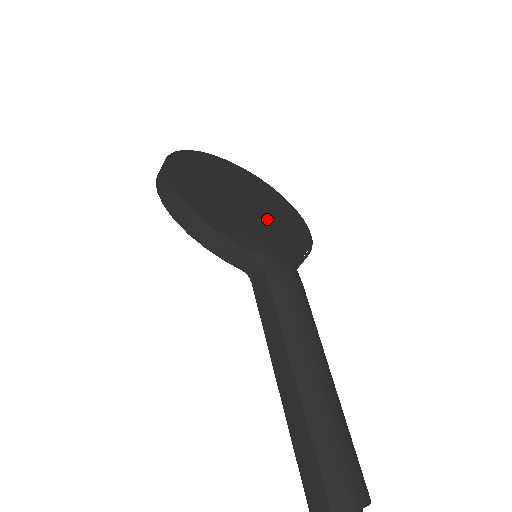
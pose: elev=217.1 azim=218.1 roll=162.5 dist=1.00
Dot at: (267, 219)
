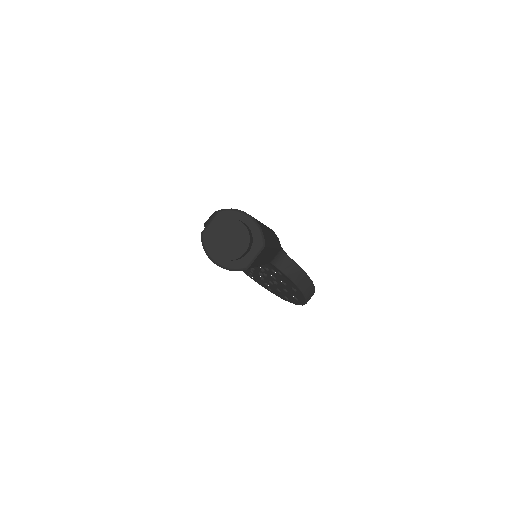
Dot at: occluded
